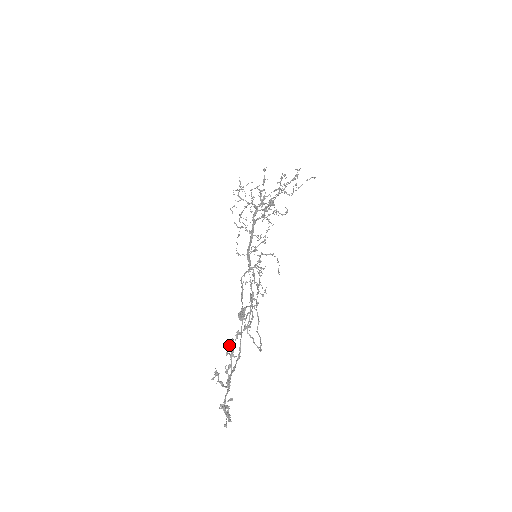
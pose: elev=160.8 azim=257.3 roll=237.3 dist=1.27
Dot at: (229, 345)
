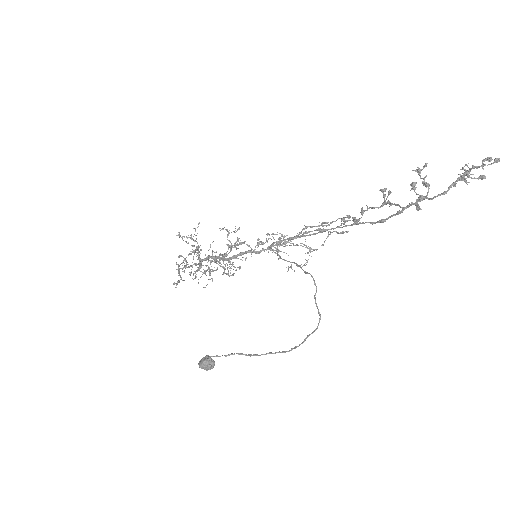
Dot at: (386, 188)
